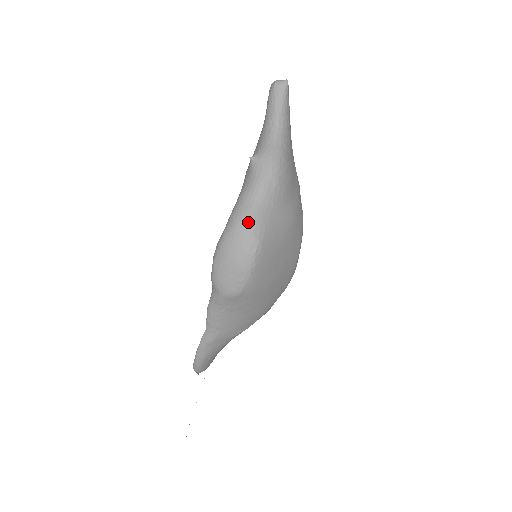
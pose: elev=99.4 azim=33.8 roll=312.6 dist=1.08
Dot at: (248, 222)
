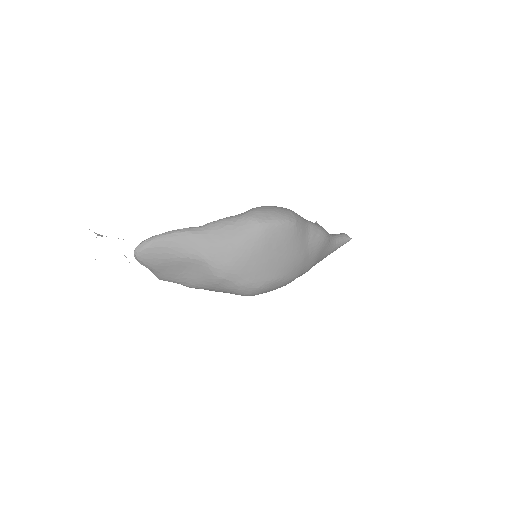
Dot at: (299, 216)
